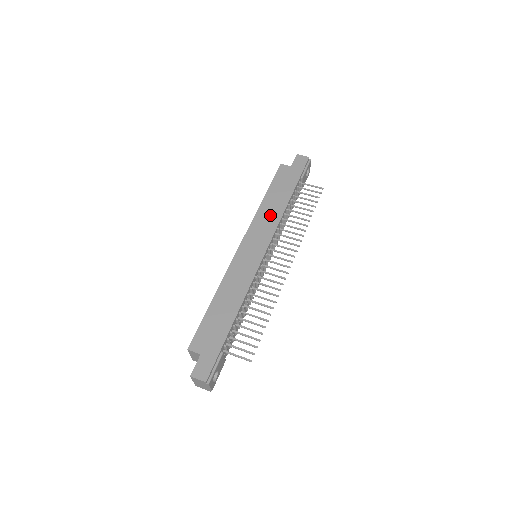
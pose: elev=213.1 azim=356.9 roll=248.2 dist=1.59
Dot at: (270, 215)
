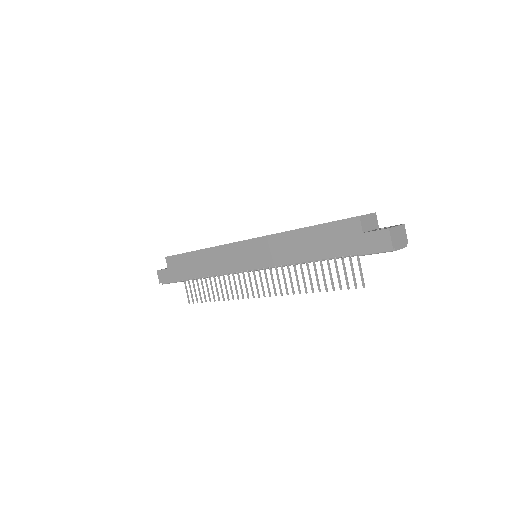
Dot at: (285, 250)
